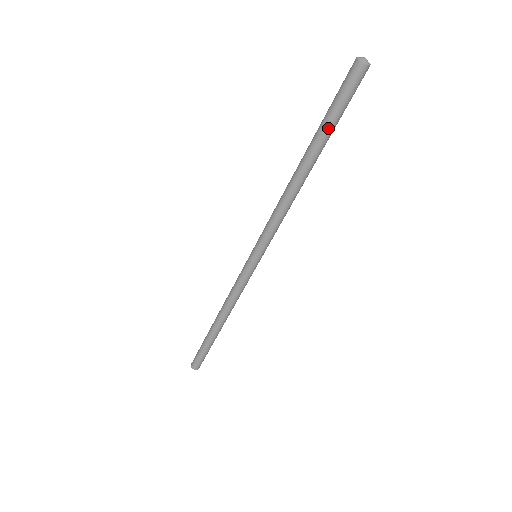
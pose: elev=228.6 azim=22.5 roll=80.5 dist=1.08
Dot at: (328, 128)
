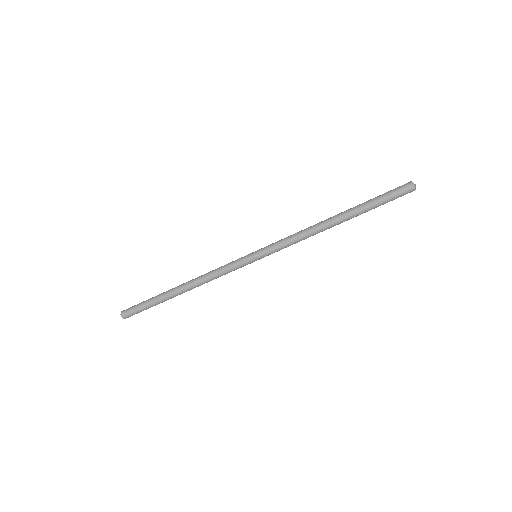
Dot at: (370, 207)
